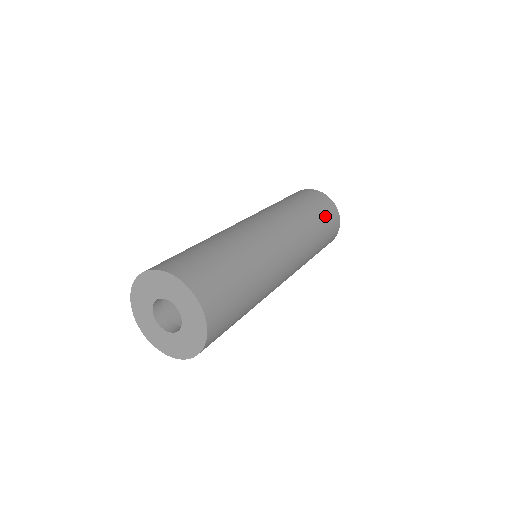
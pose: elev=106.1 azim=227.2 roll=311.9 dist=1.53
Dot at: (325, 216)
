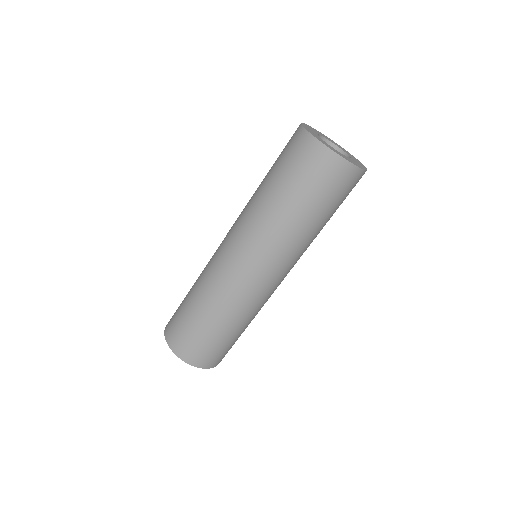
Dot at: (334, 200)
